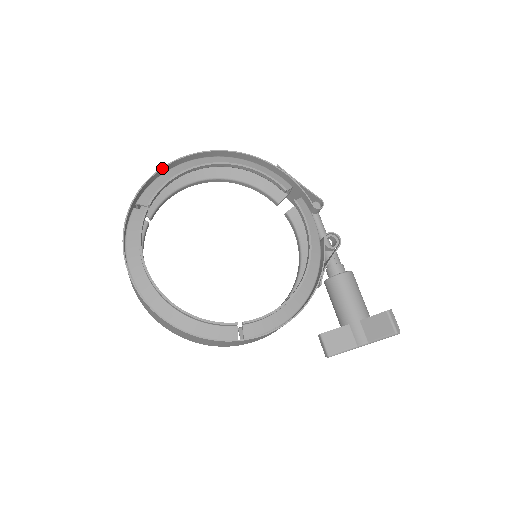
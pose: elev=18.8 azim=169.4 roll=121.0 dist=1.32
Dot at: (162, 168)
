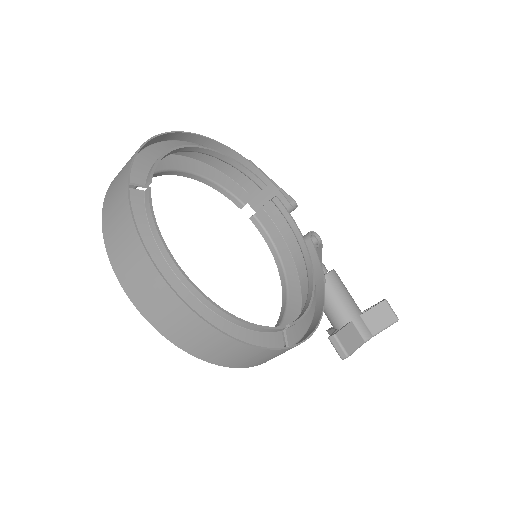
Dot at: (148, 141)
